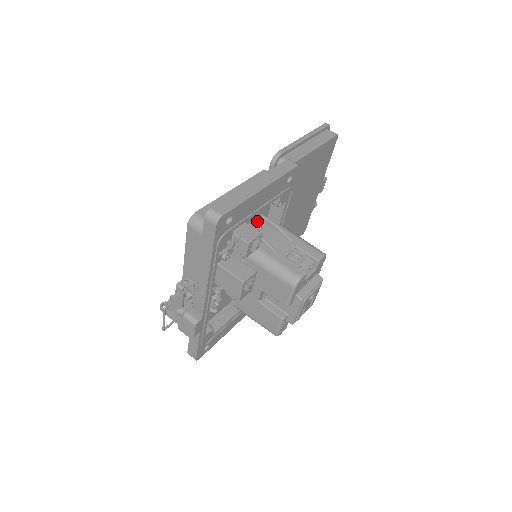
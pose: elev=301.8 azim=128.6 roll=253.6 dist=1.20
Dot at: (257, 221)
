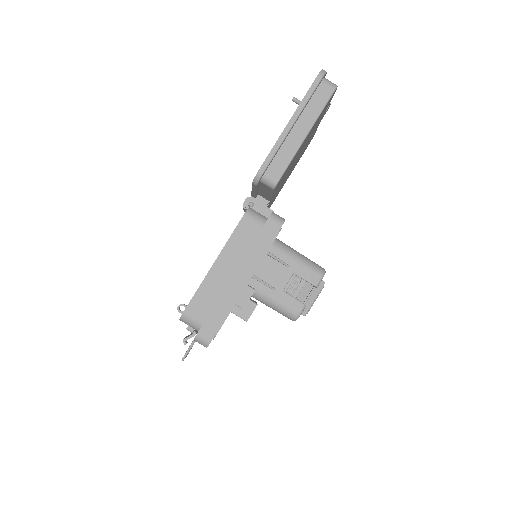
Dot at: occluded
